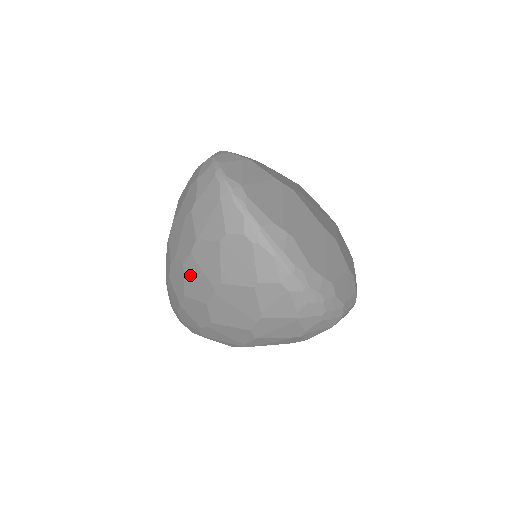
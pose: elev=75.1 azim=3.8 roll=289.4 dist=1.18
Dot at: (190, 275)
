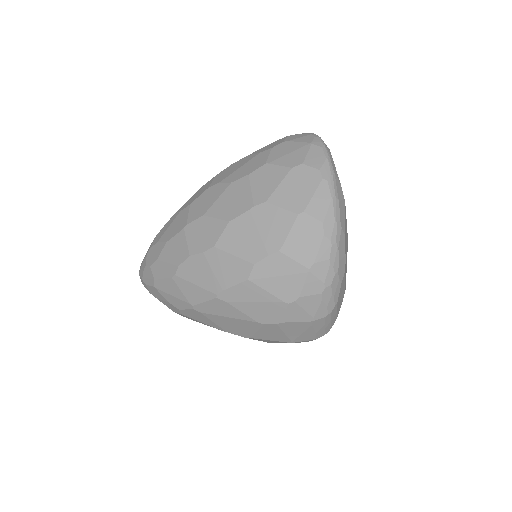
Dot at: (230, 194)
